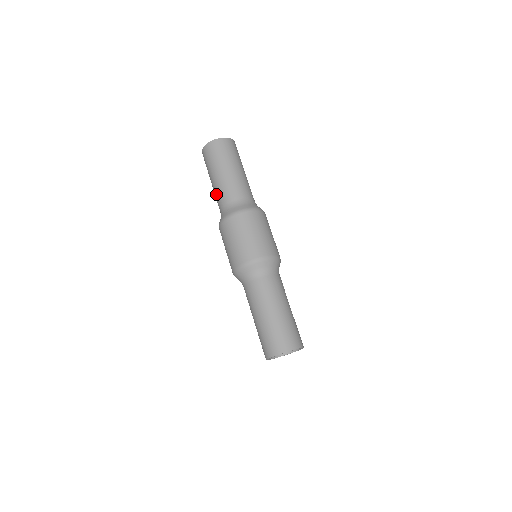
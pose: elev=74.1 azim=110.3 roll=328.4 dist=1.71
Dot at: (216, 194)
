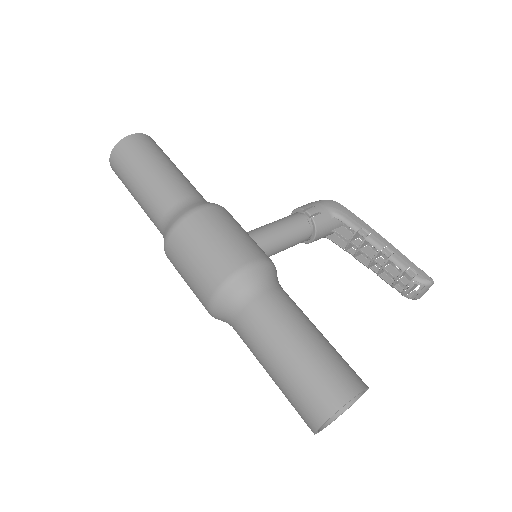
Dot at: occluded
